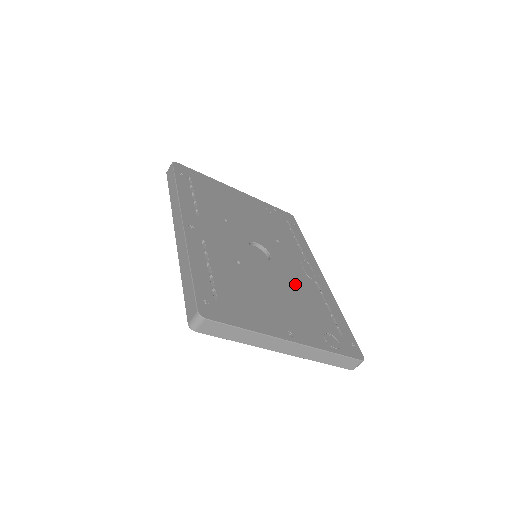
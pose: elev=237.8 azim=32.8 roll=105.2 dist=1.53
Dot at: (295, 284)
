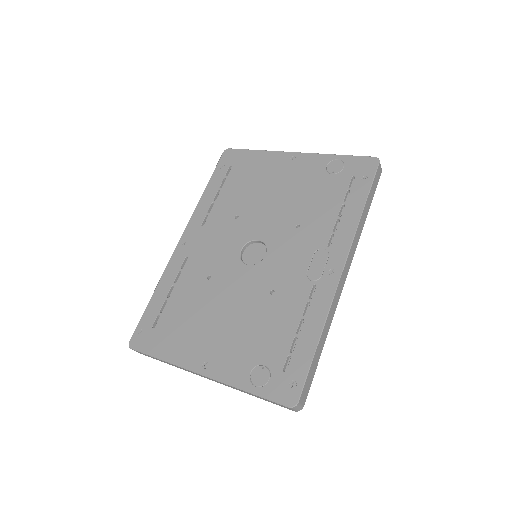
Dot at: (270, 295)
